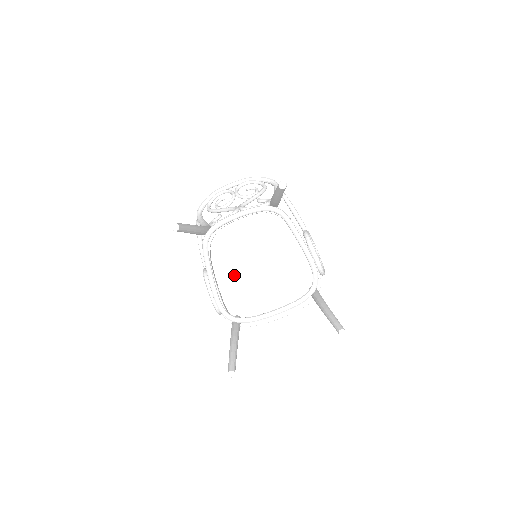
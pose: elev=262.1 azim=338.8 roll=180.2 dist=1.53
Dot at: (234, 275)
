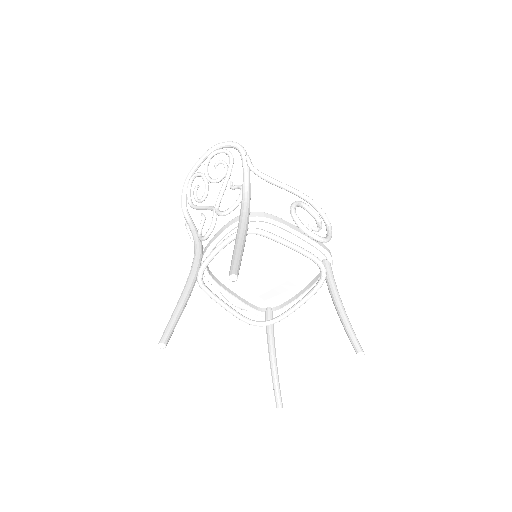
Dot at: (245, 282)
